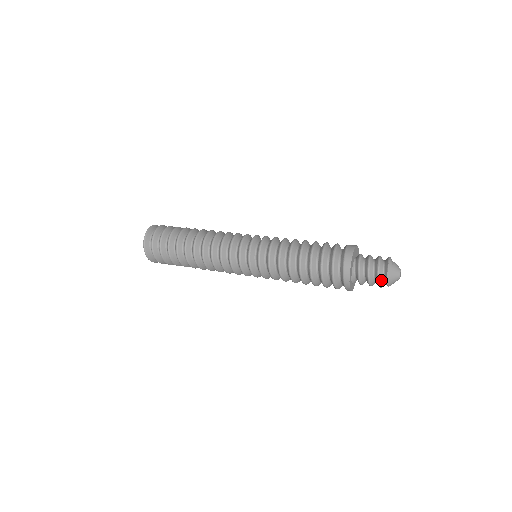
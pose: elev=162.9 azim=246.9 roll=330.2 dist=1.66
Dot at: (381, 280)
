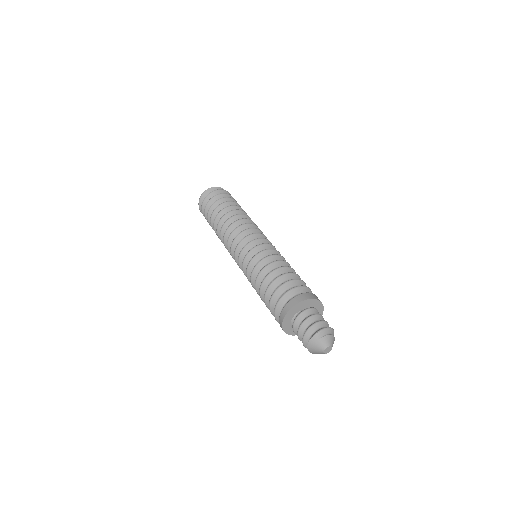
Dot at: (306, 345)
